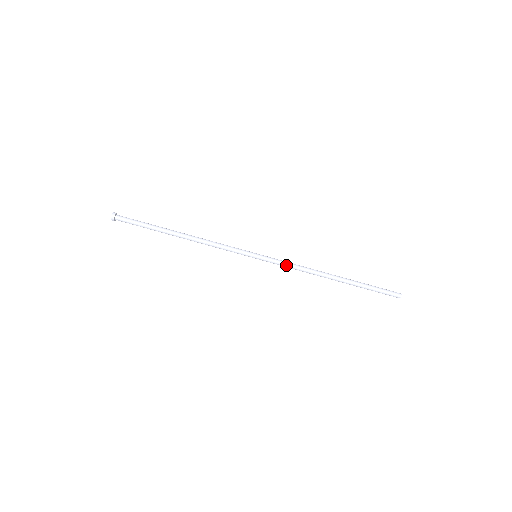
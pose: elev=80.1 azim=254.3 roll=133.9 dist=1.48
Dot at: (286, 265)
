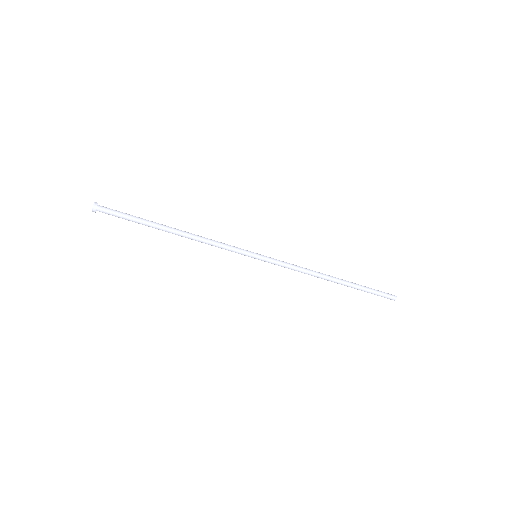
Dot at: (287, 266)
